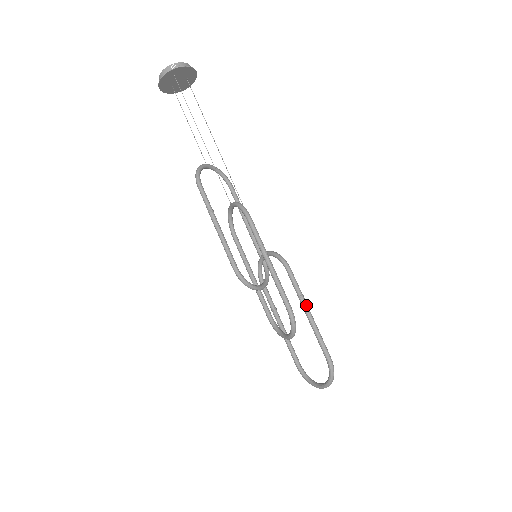
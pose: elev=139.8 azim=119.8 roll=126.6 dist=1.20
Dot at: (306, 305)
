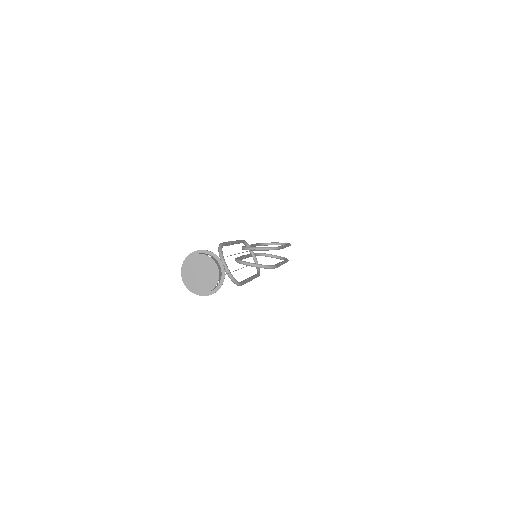
Dot at: occluded
